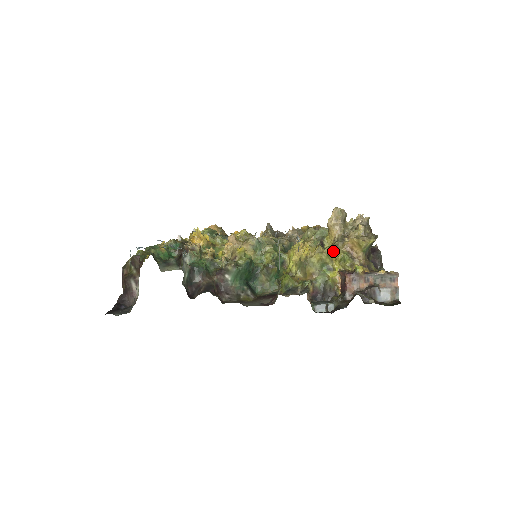
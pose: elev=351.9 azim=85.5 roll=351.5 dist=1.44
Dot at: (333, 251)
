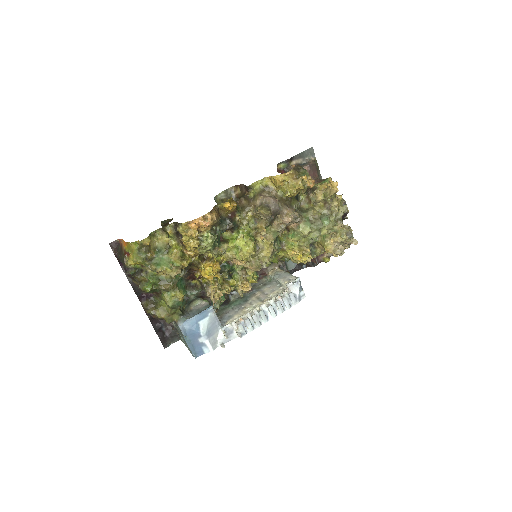
Dot at: occluded
